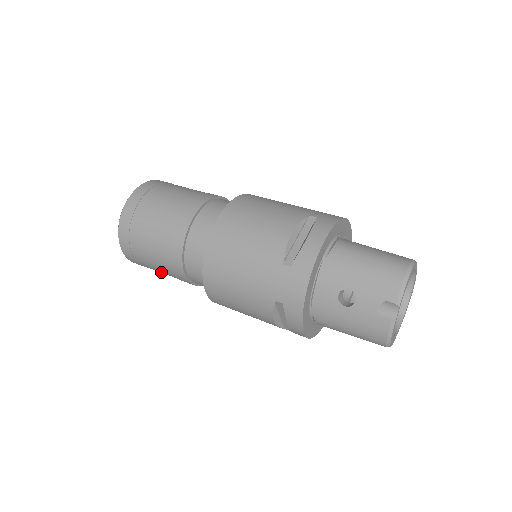
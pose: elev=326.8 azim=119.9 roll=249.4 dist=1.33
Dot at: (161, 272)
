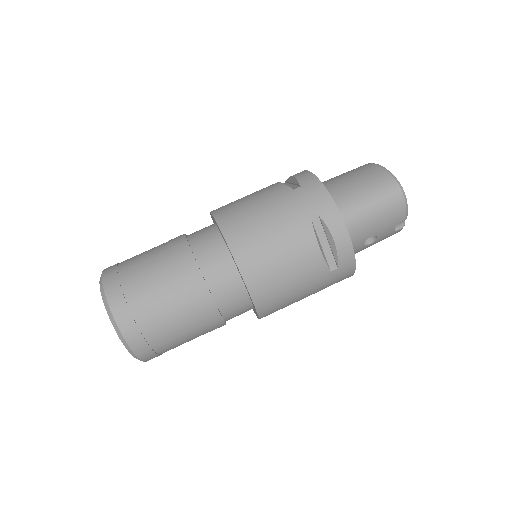
Dot at: occluded
